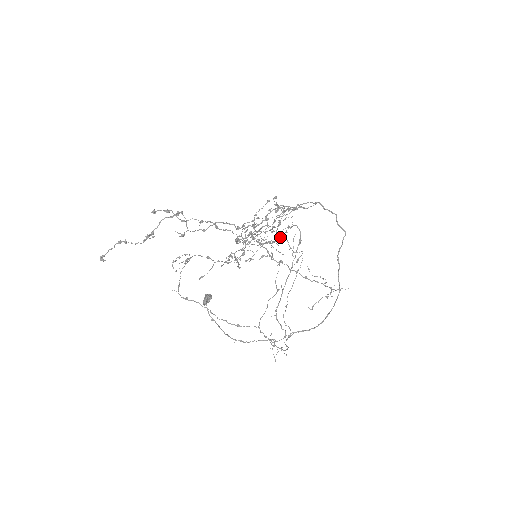
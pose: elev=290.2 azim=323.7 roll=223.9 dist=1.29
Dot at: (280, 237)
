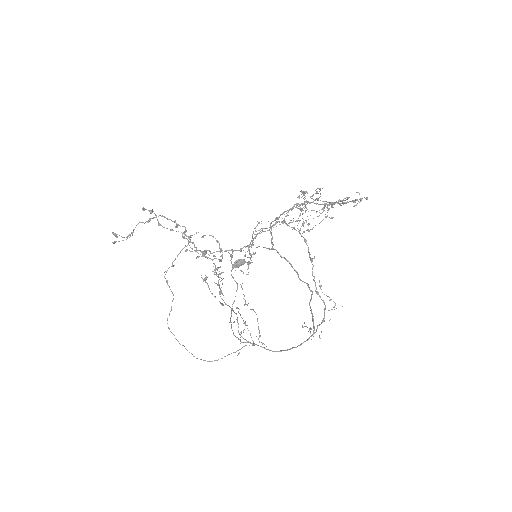
Dot at: (206, 279)
